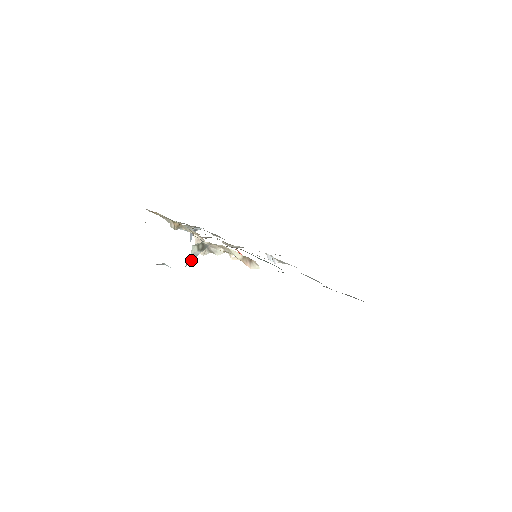
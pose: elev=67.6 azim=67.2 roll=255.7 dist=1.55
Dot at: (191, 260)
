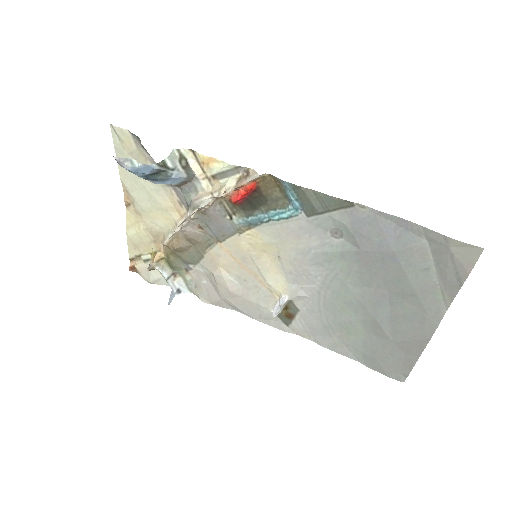
Dot at: (167, 164)
